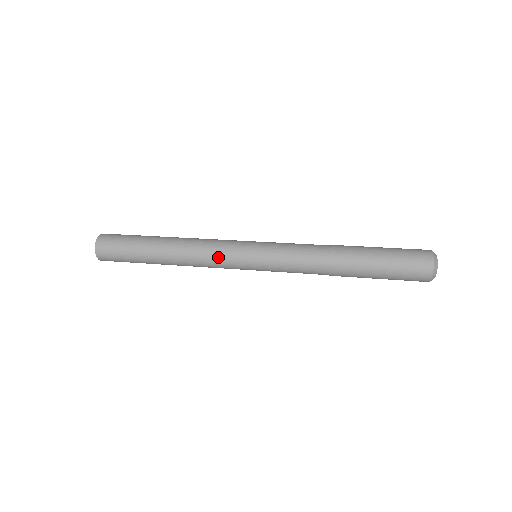
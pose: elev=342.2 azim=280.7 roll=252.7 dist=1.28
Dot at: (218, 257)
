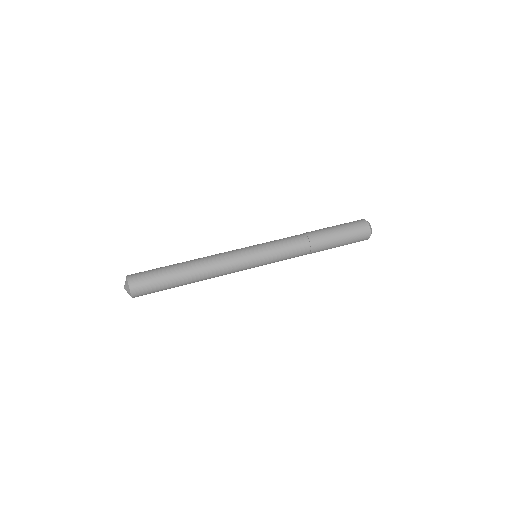
Dot at: (234, 269)
